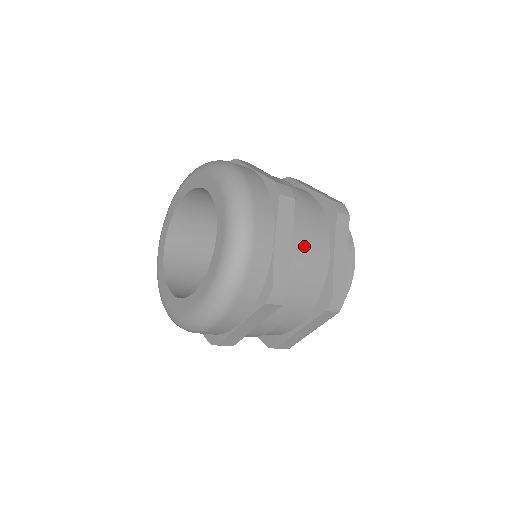
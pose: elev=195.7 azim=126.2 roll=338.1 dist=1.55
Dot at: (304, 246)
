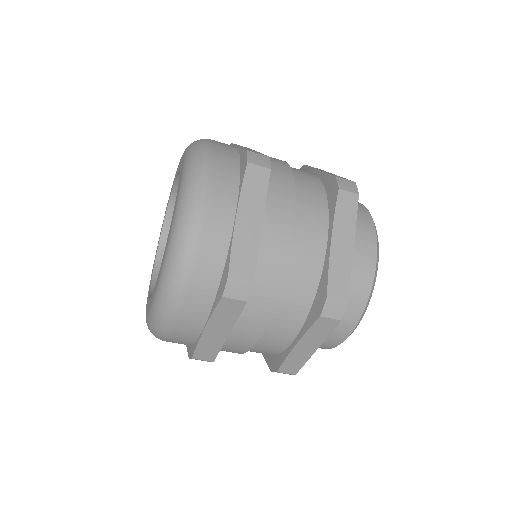
Dot at: occluded
